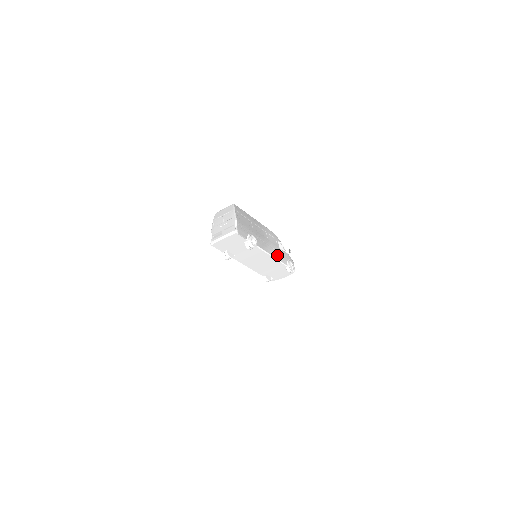
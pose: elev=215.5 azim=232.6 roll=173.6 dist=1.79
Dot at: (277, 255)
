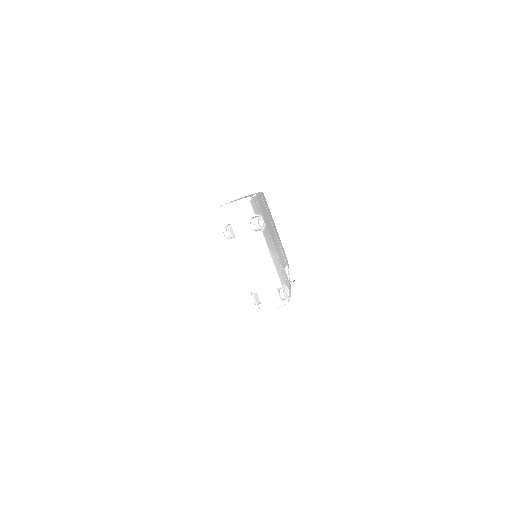
Dot at: (278, 266)
